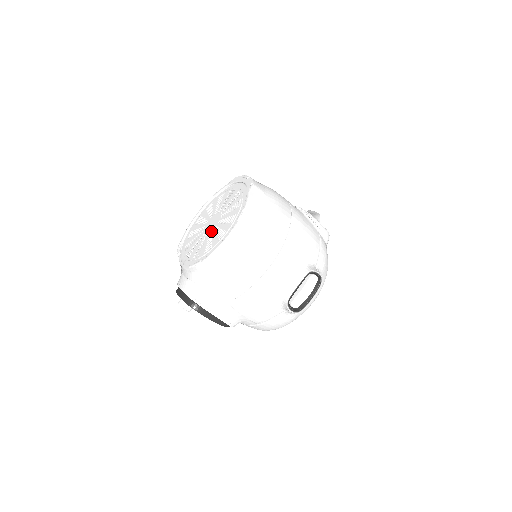
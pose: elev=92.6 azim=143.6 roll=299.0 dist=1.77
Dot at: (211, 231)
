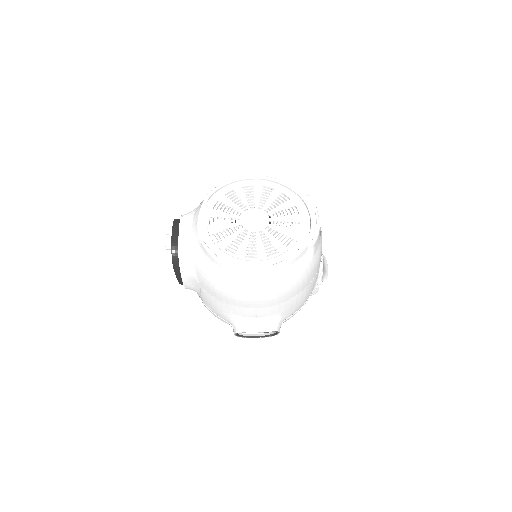
Dot at: (247, 230)
